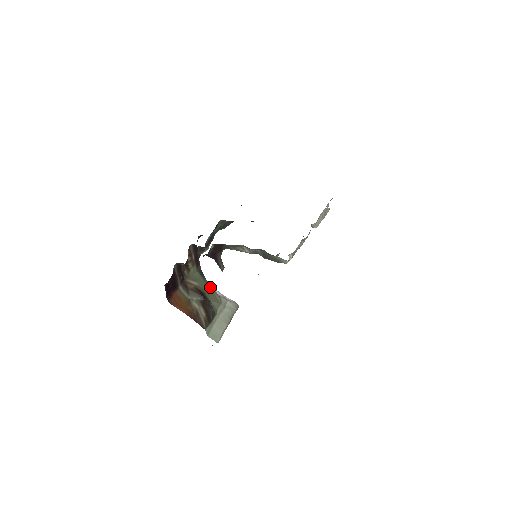
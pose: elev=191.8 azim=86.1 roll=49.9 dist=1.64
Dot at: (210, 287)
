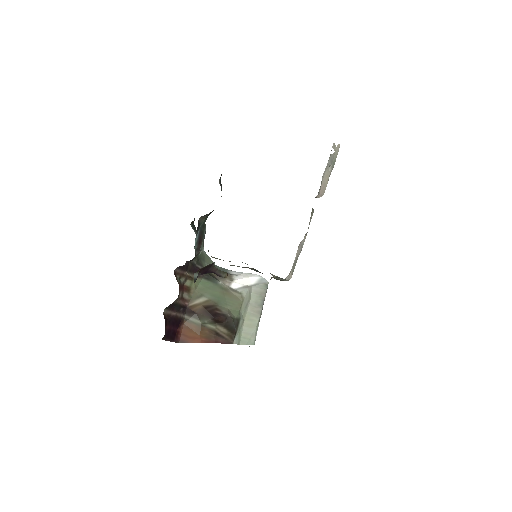
Dot at: (224, 286)
